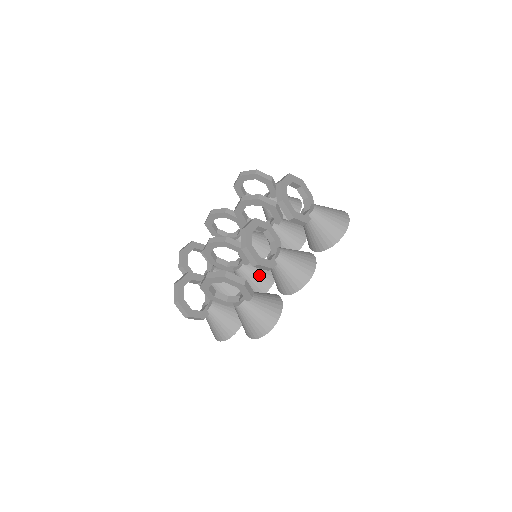
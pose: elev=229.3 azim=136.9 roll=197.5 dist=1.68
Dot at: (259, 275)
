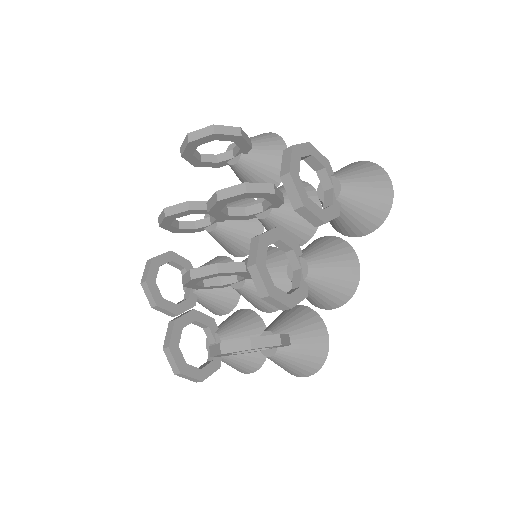
Dot at: occluded
